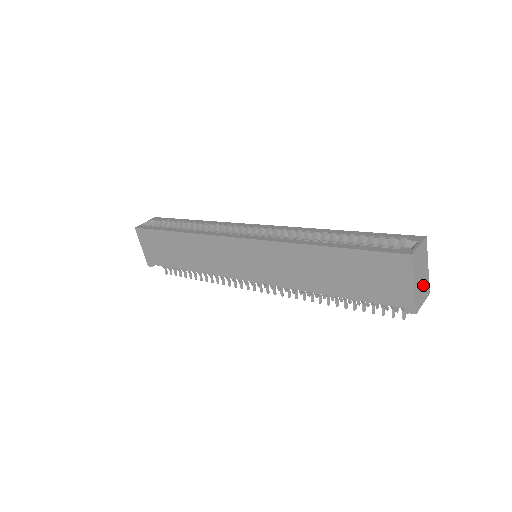
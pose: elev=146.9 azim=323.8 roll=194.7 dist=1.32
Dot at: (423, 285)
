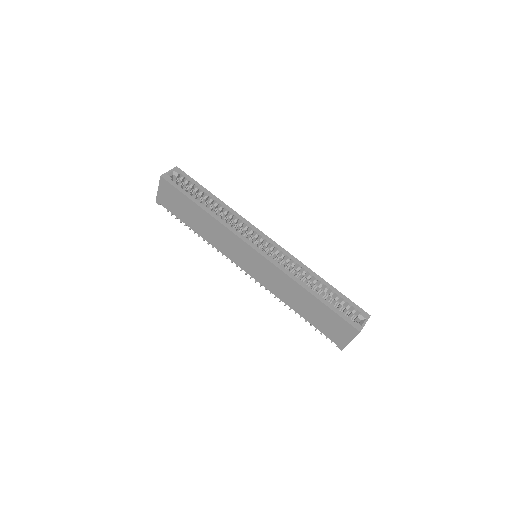
Dot at: occluded
